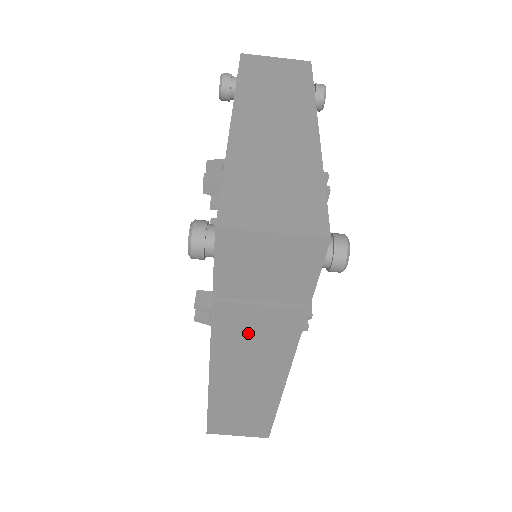
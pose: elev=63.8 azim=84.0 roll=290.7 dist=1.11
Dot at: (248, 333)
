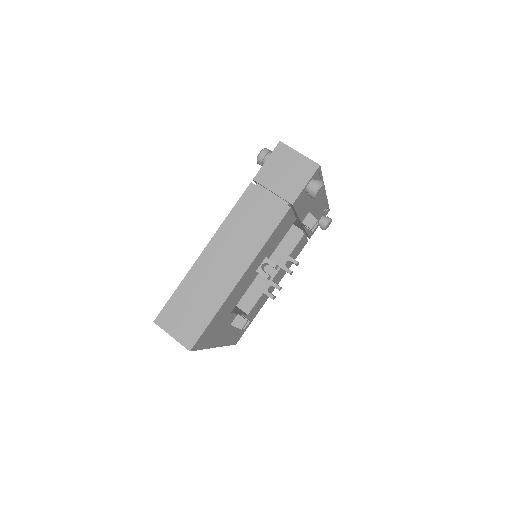
Dot at: (252, 214)
